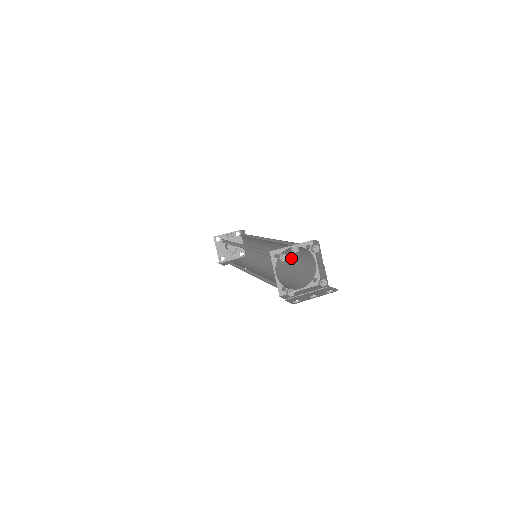
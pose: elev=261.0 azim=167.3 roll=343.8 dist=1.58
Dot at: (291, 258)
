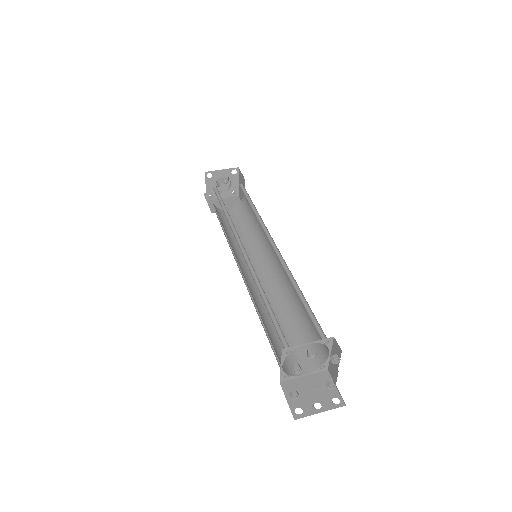
Dot at: (299, 300)
